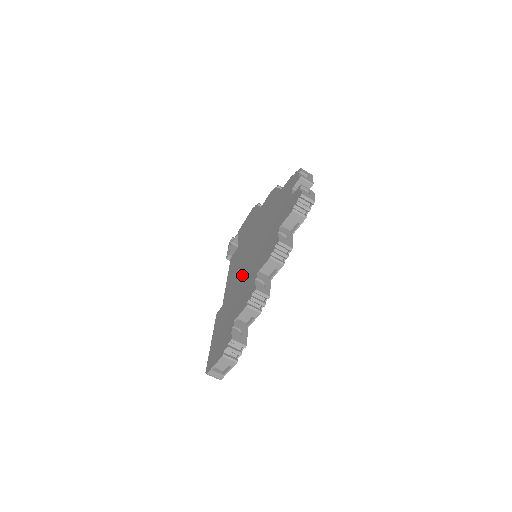
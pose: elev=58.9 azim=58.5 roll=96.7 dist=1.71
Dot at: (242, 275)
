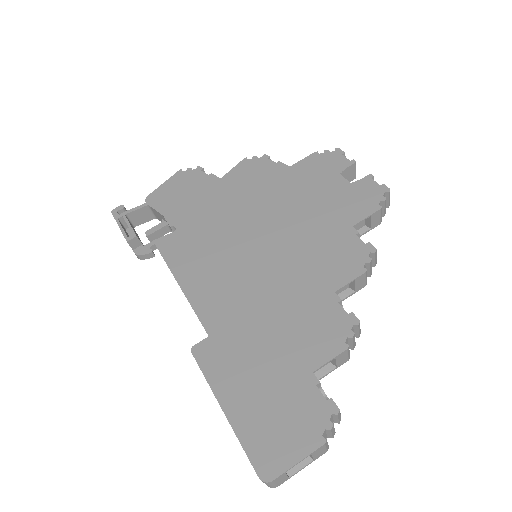
Dot at: (261, 286)
